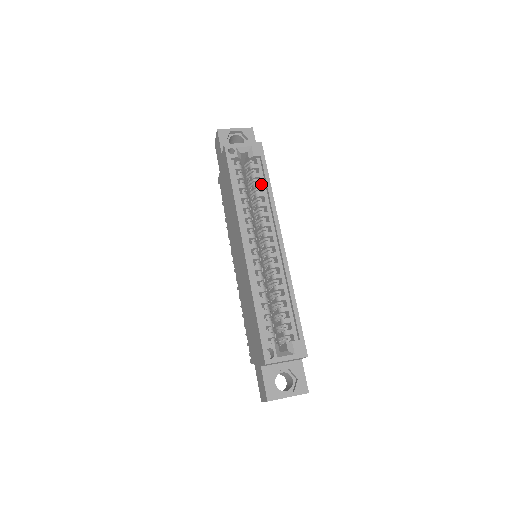
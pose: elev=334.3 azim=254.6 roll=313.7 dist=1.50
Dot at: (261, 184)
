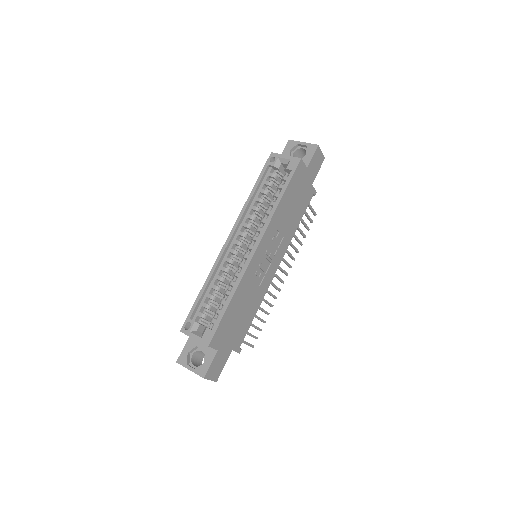
Dot at: (278, 195)
